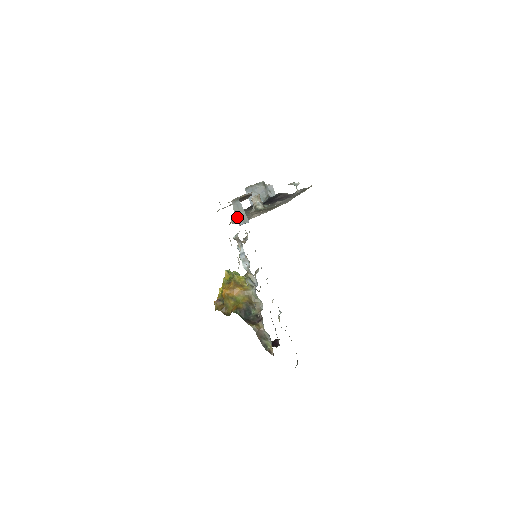
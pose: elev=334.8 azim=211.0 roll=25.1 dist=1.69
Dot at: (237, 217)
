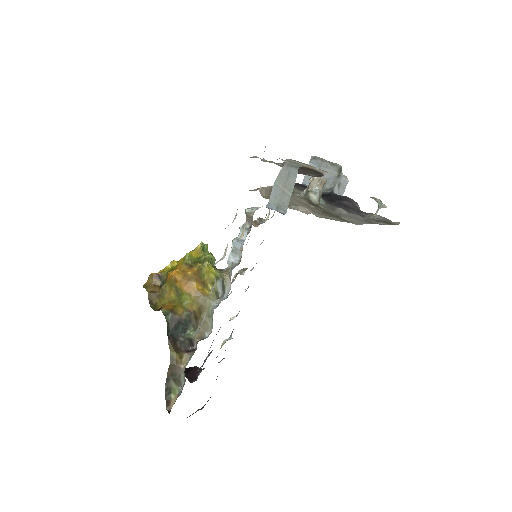
Dot at: (274, 191)
